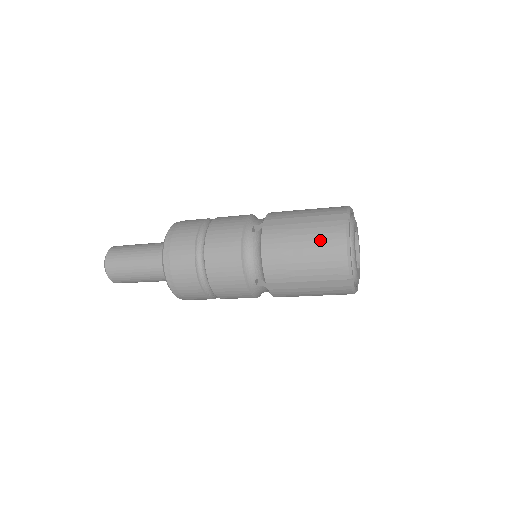
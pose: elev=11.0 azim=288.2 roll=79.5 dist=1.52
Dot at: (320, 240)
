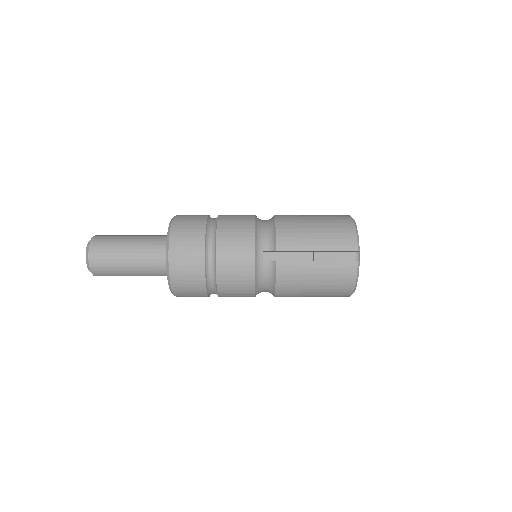
Dot at: (332, 279)
